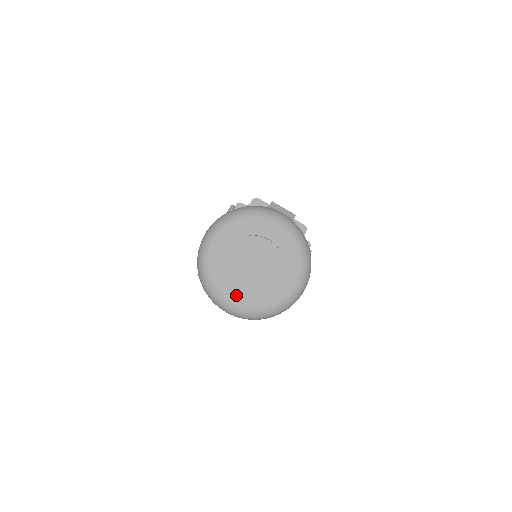
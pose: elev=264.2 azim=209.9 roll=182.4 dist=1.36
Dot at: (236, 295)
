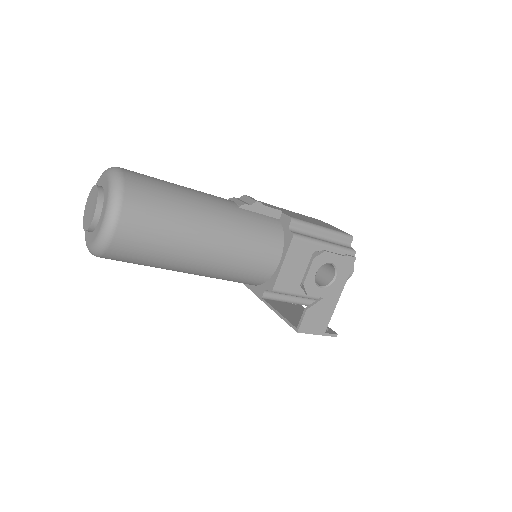
Dot at: (89, 235)
